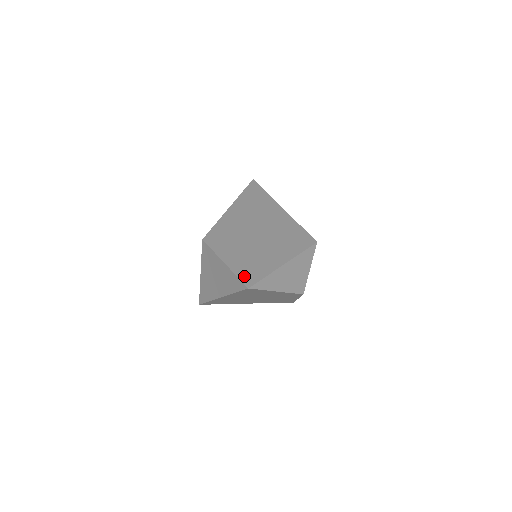
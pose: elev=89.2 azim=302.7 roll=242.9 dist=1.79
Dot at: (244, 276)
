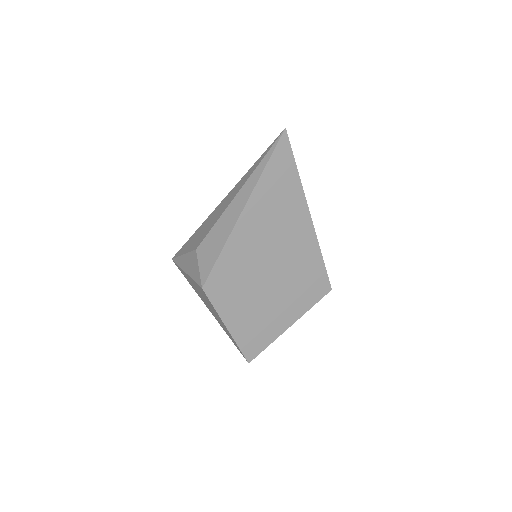
Dot at: (247, 348)
